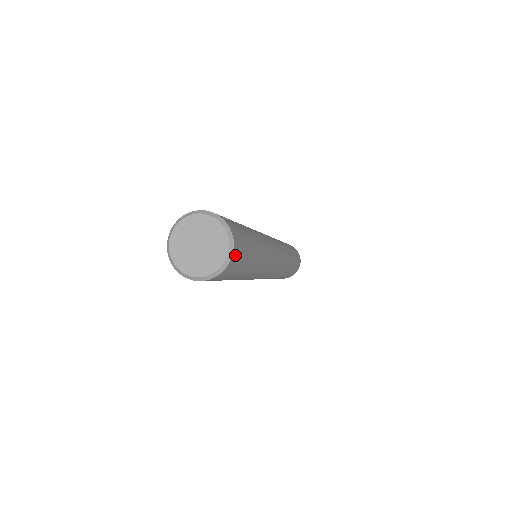
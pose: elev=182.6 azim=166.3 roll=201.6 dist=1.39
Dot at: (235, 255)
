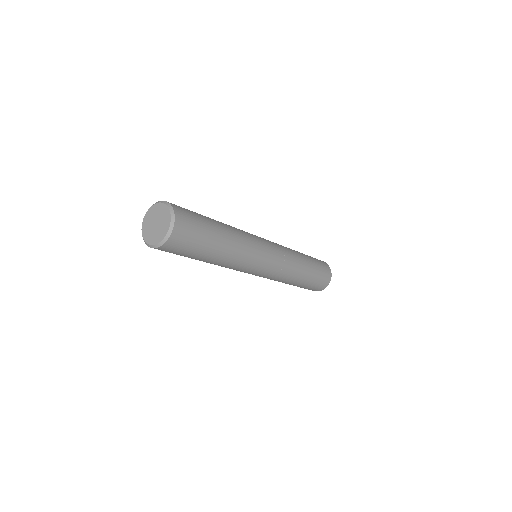
Dot at: (174, 239)
